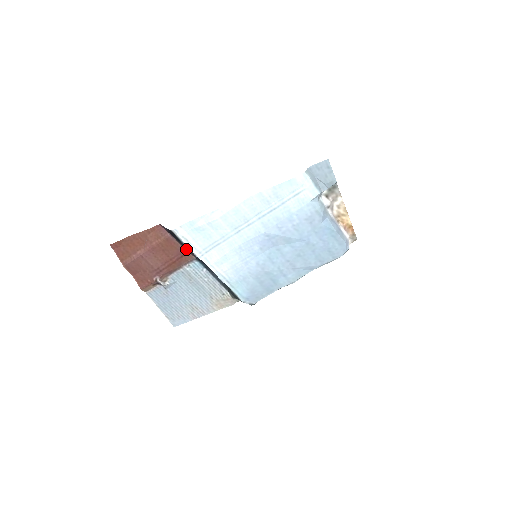
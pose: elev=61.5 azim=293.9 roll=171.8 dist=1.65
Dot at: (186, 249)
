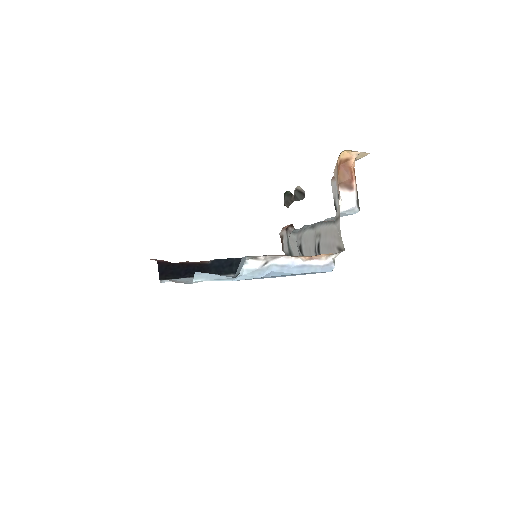
Dot at: (195, 263)
